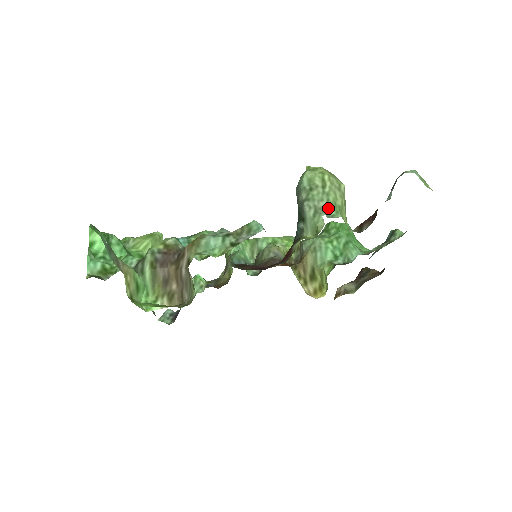
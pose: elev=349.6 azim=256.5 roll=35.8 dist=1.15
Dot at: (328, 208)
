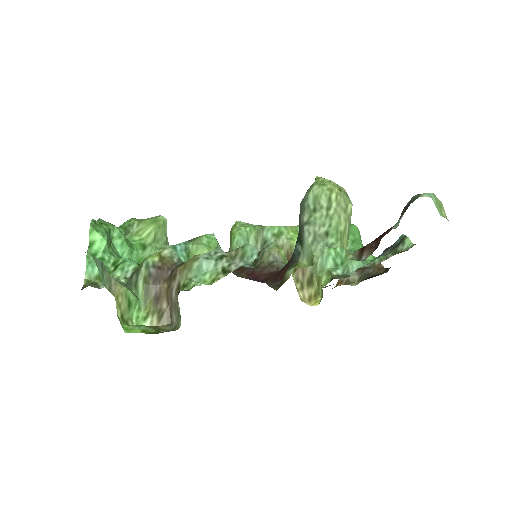
Dot at: (328, 235)
